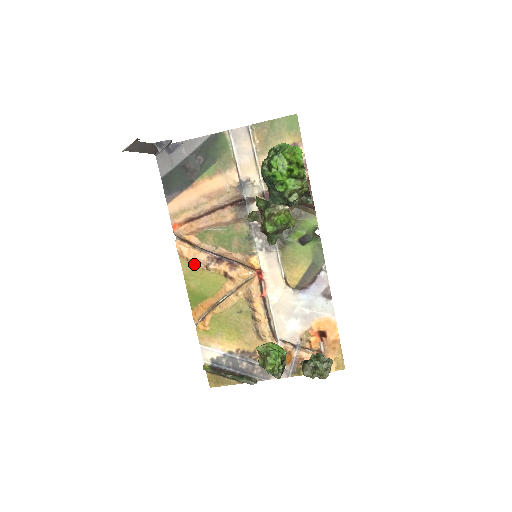
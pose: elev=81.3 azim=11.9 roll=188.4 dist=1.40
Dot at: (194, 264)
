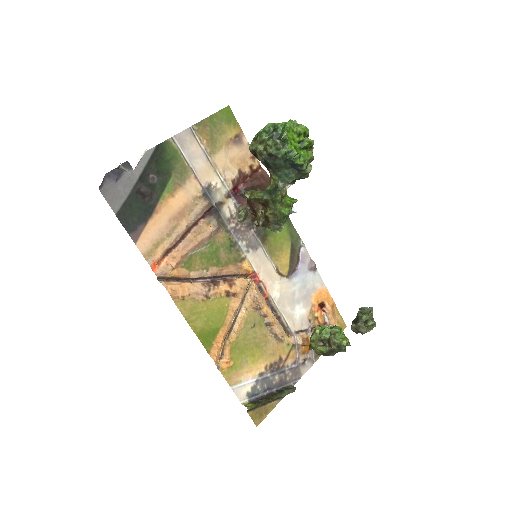
Dot at: (191, 300)
